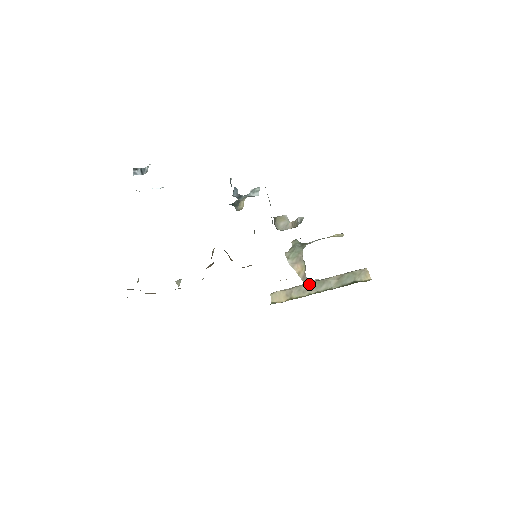
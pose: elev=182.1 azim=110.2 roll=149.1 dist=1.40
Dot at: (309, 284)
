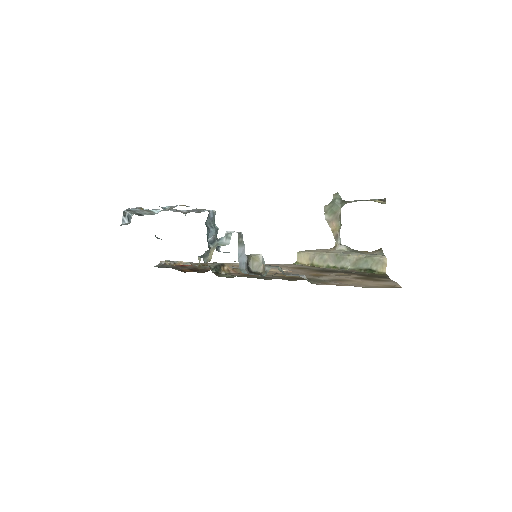
Dot at: (330, 256)
